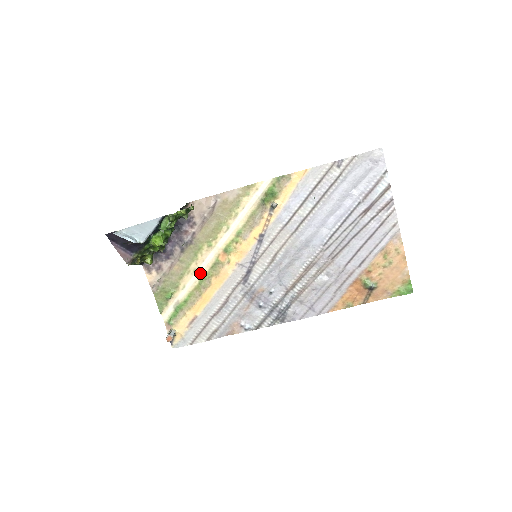
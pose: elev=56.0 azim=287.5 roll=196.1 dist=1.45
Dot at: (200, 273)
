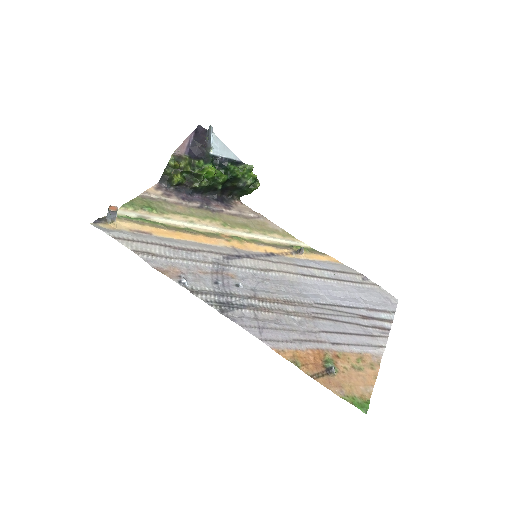
Dot at: (193, 226)
